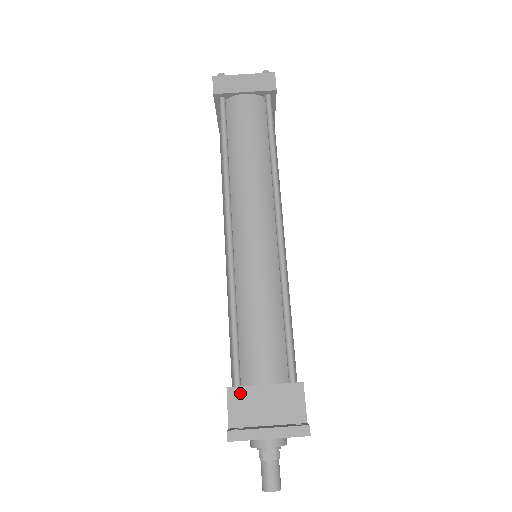
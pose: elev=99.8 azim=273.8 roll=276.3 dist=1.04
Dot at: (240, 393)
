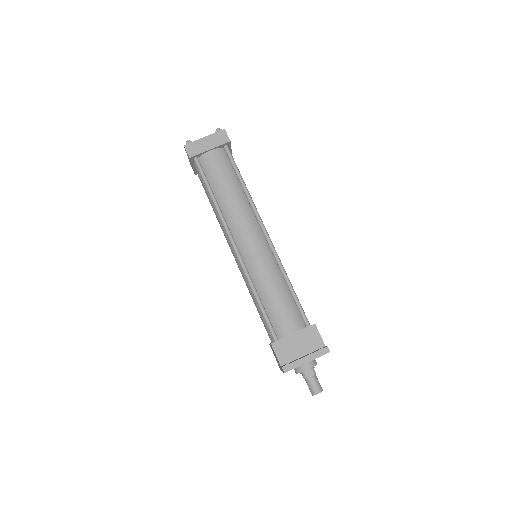
Dot at: (280, 344)
